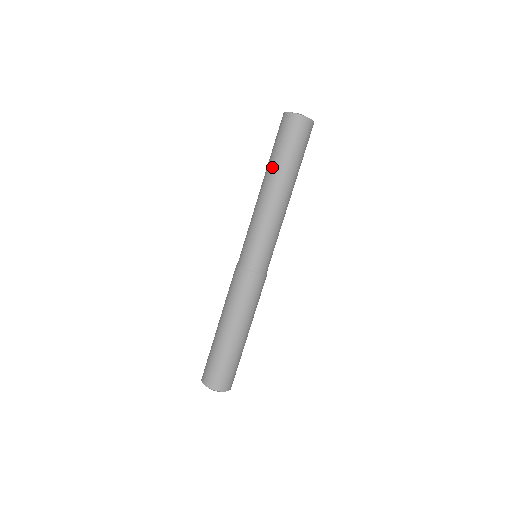
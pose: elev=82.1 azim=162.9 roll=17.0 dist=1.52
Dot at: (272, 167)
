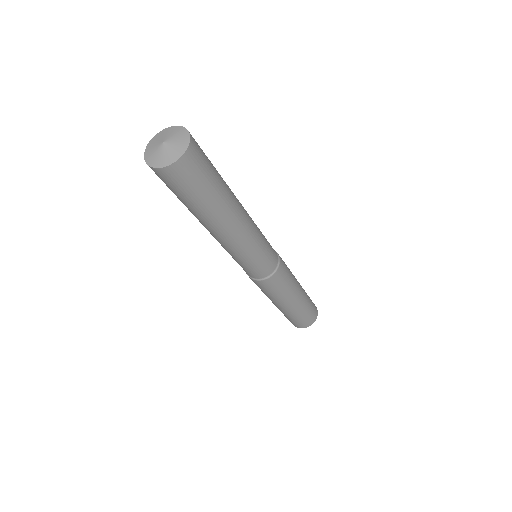
Dot at: occluded
